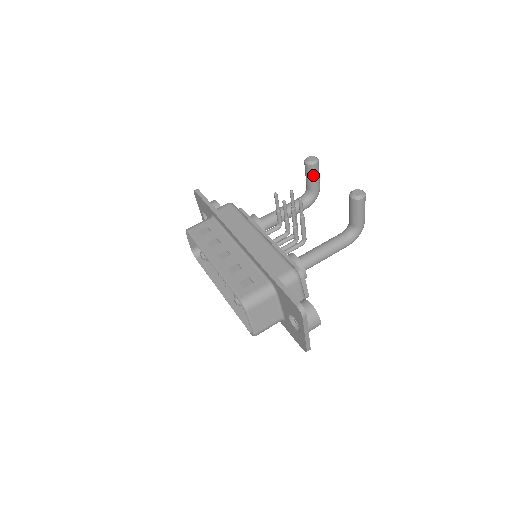
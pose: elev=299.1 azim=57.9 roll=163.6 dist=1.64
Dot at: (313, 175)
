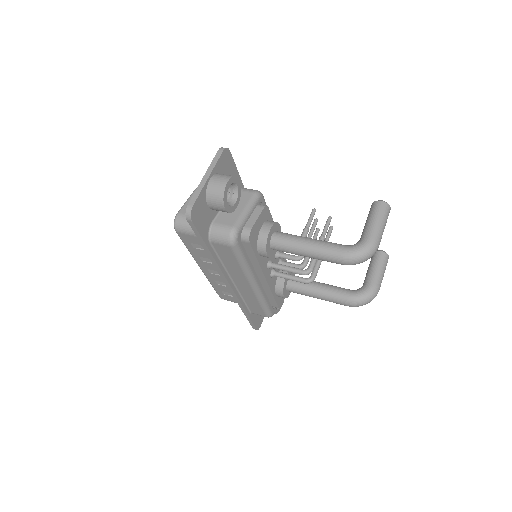
Dot at: (373, 263)
